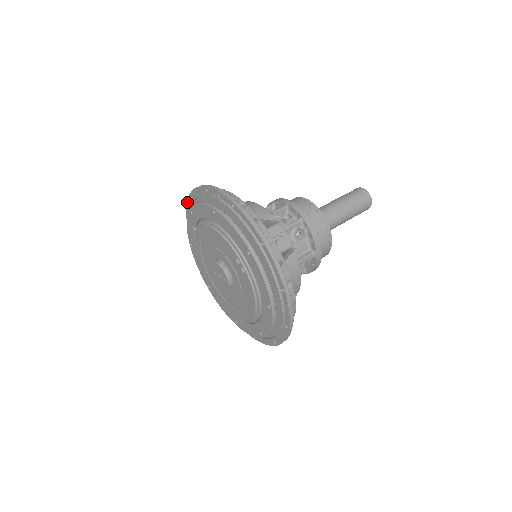
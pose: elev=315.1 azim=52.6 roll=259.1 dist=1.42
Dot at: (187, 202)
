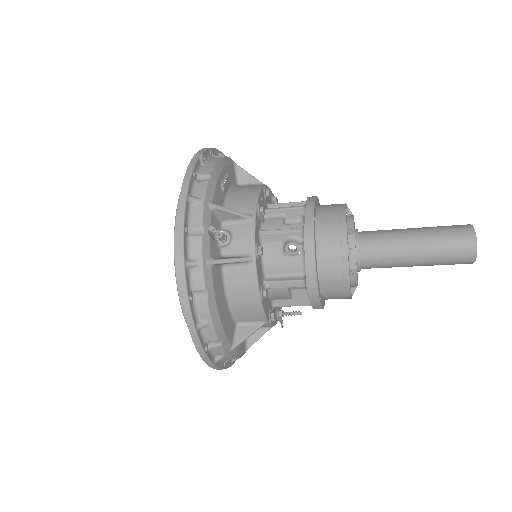
Dot at: occluded
